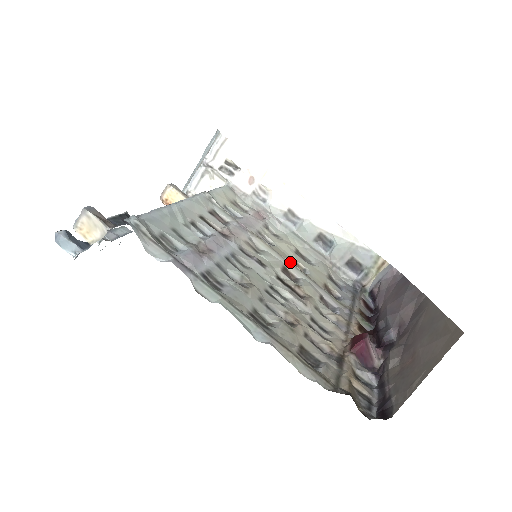
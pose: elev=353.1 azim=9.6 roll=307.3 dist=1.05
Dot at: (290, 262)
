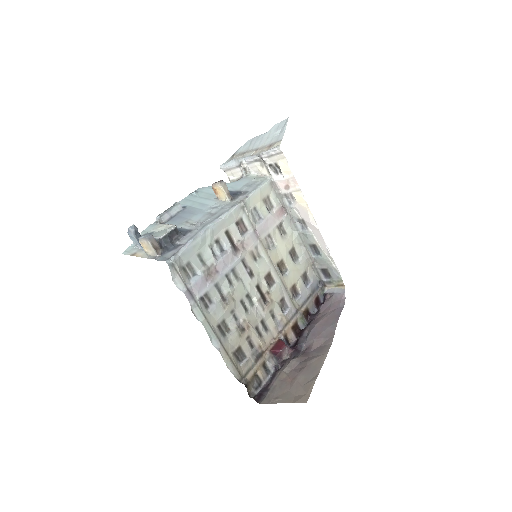
Dot at: (276, 268)
